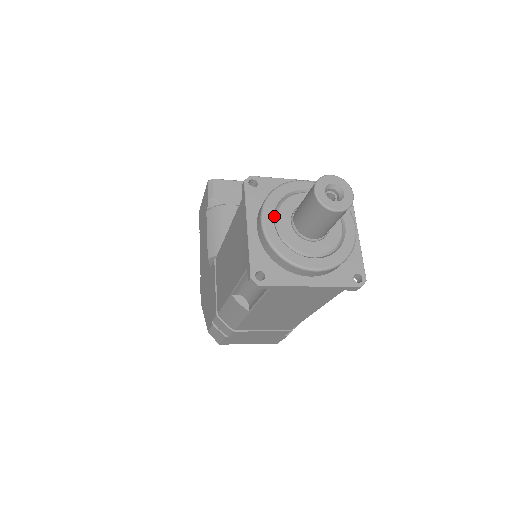
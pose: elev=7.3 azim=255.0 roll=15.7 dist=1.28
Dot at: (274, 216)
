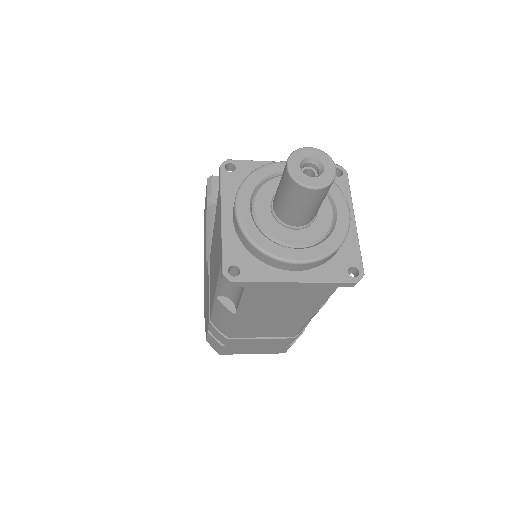
Dot at: (251, 202)
